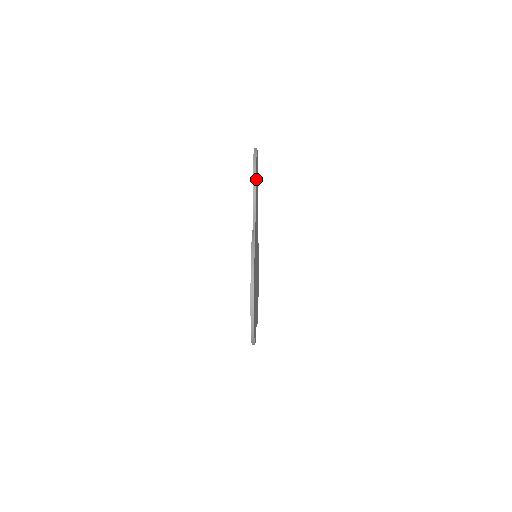
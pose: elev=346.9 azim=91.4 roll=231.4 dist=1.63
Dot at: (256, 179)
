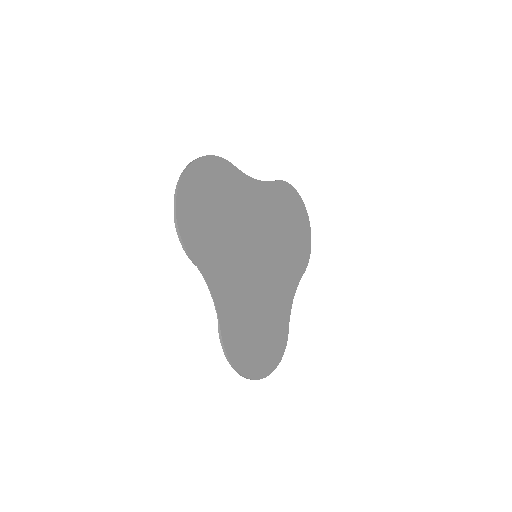
Dot at: (283, 194)
